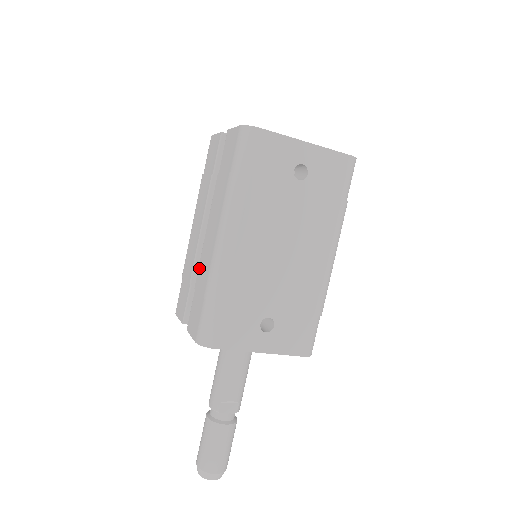
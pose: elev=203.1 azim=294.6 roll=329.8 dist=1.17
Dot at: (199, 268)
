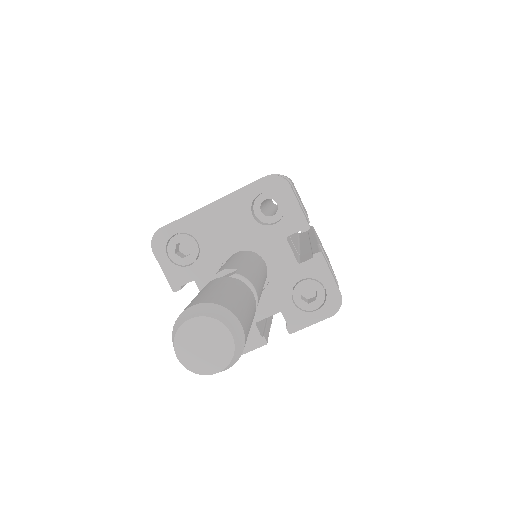
Dot at: occluded
